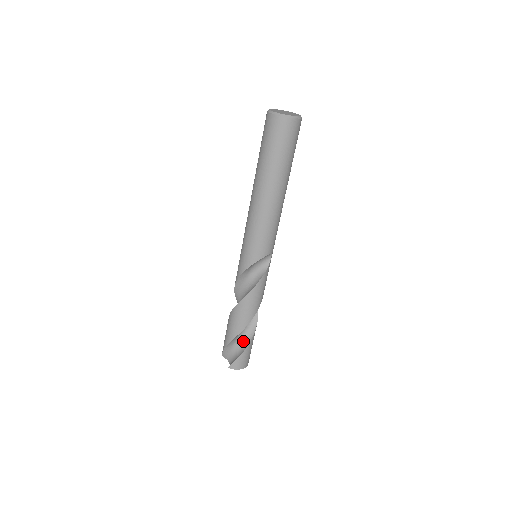
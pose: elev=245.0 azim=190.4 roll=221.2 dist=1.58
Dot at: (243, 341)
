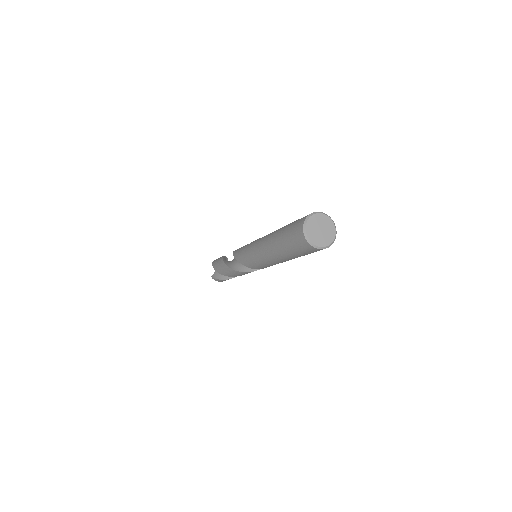
Dot at: occluded
